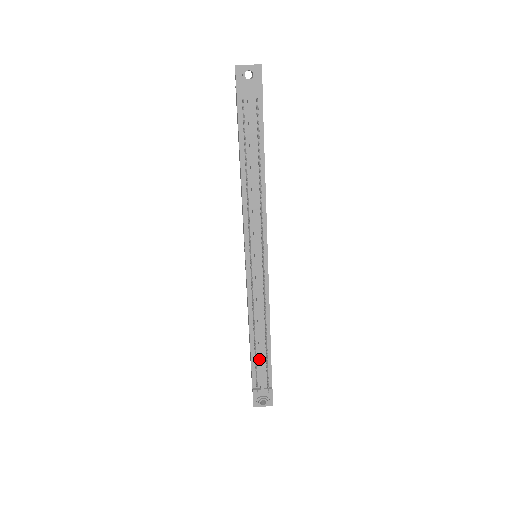
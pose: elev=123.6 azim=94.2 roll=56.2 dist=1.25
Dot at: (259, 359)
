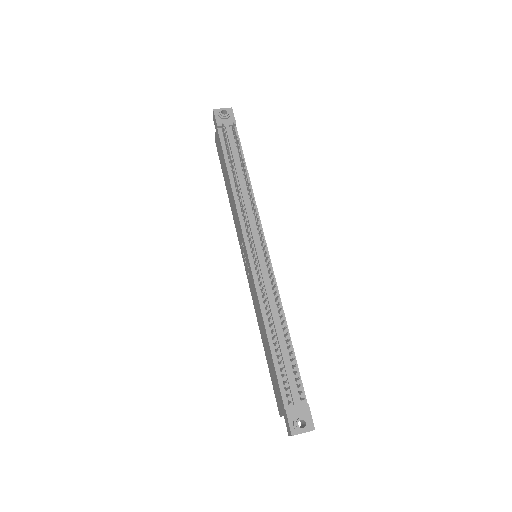
Dot at: (283, 362)
